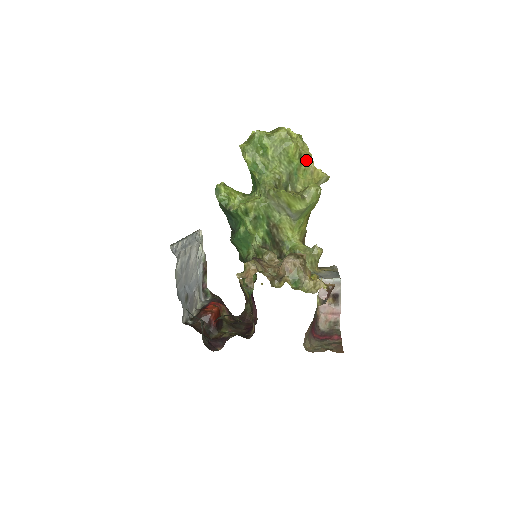
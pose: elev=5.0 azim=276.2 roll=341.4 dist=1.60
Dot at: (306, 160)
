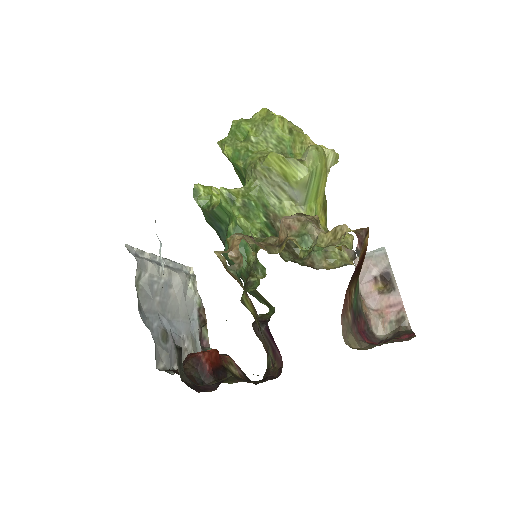
Dot at: (301, 137)
